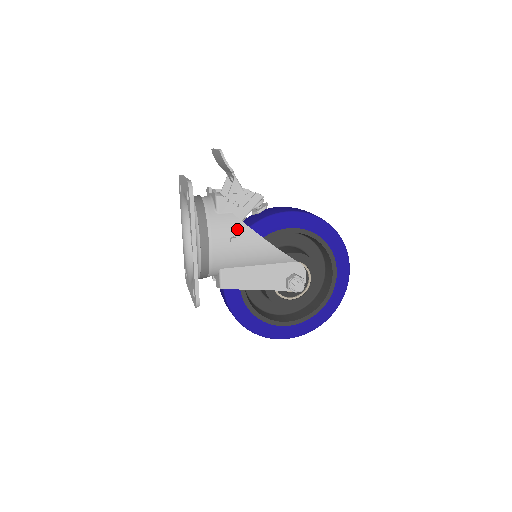
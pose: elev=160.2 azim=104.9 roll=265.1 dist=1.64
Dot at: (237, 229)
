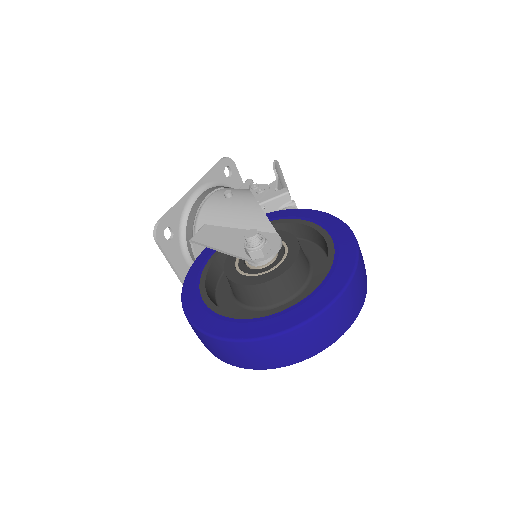
Dot at: (240, 191)
